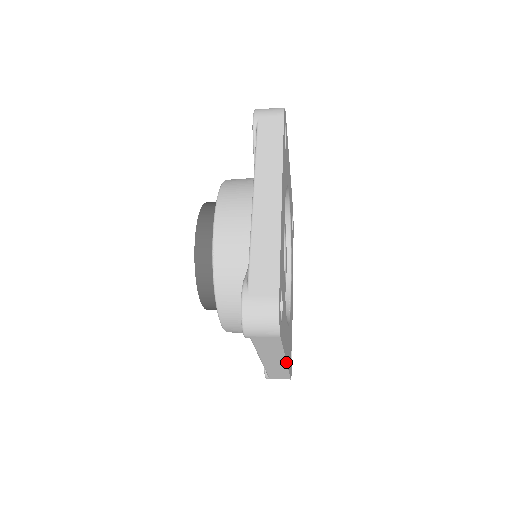
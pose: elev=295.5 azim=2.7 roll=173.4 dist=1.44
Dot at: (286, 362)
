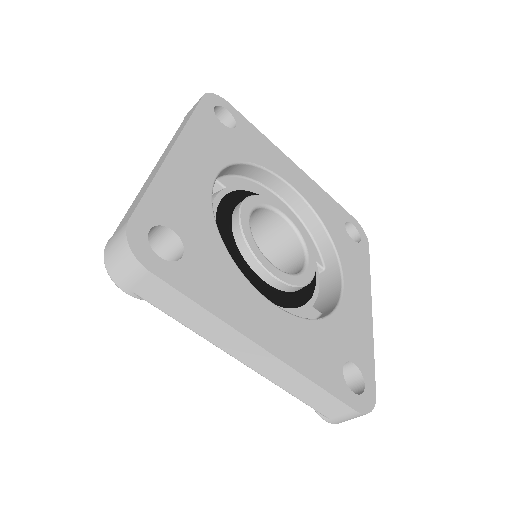
Dot at: (371, 308)
